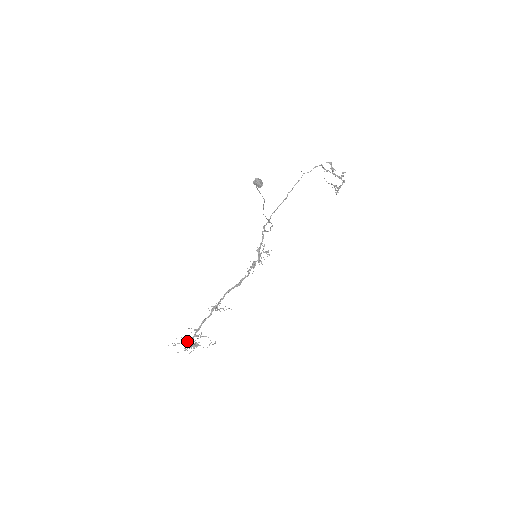
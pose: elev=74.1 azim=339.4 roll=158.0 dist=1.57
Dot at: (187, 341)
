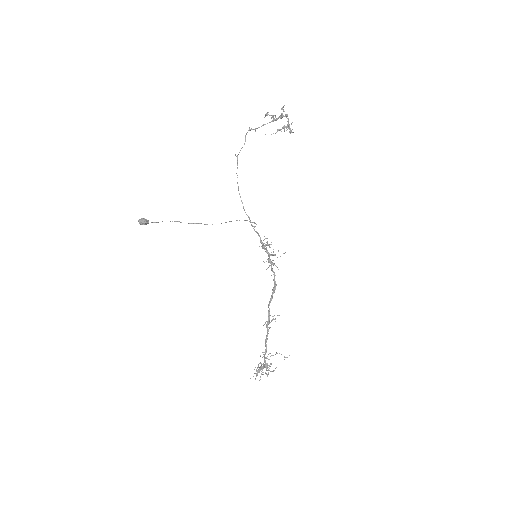
Dot at: occluded
